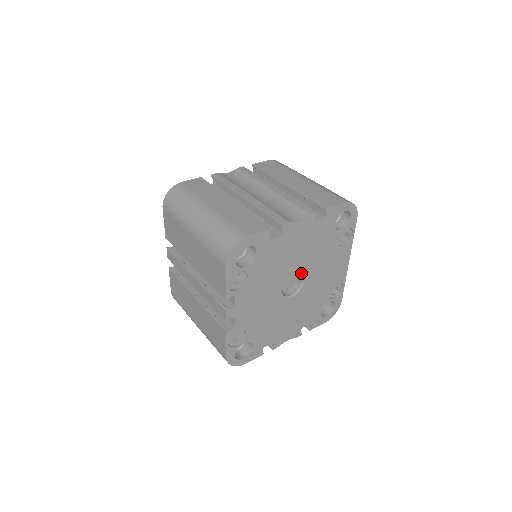
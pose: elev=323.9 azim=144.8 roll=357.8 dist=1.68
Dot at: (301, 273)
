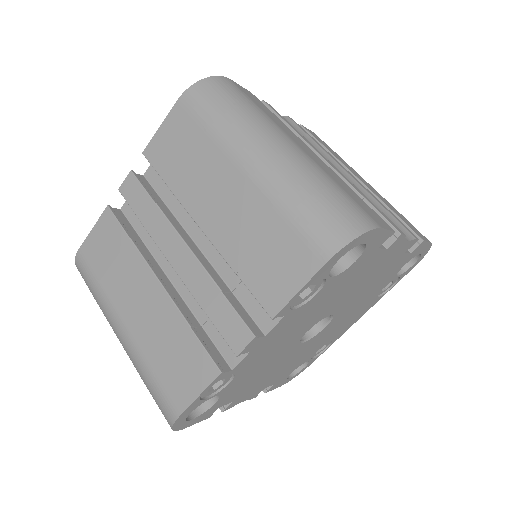
Dot at: (336, 314)
